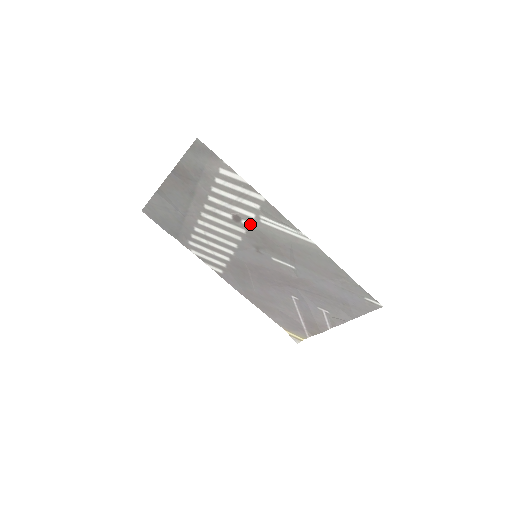
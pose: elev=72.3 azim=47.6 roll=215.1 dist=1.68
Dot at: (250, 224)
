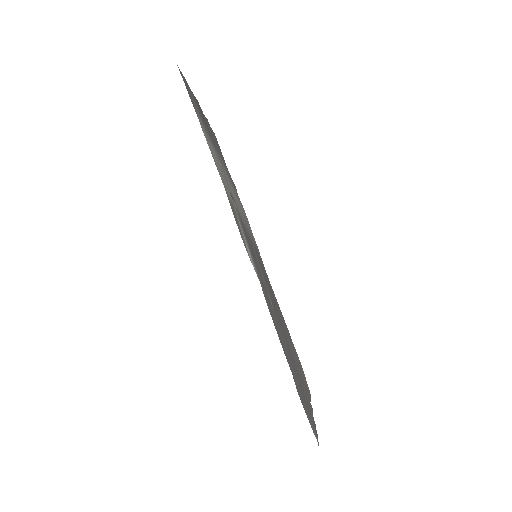
Dot at: occluded
